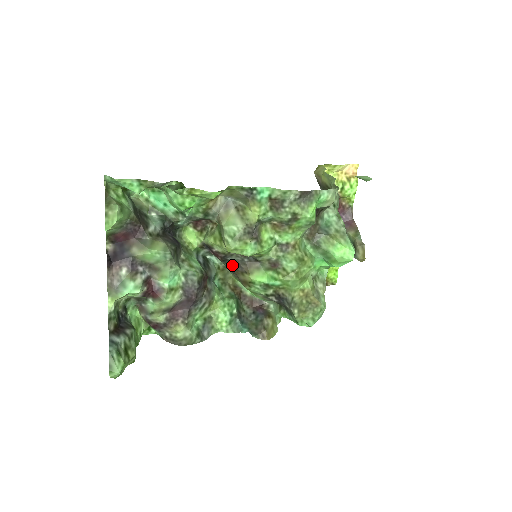
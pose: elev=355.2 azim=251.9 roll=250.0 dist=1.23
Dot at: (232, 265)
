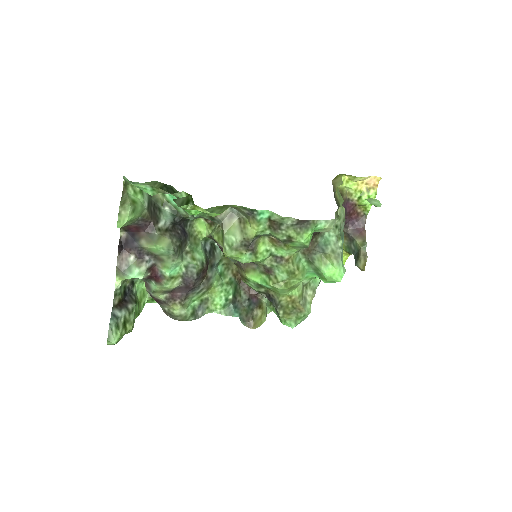
Dot at: (233, 259)
